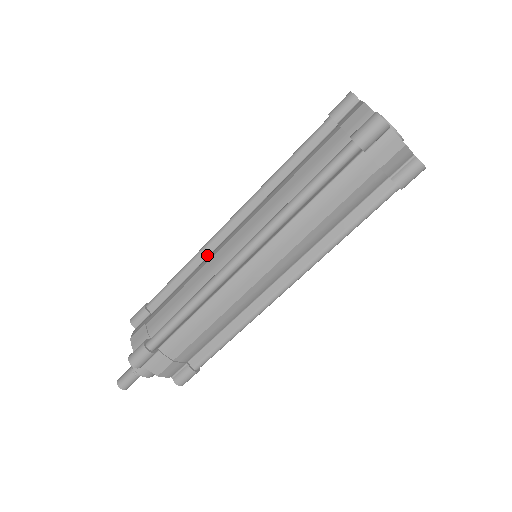
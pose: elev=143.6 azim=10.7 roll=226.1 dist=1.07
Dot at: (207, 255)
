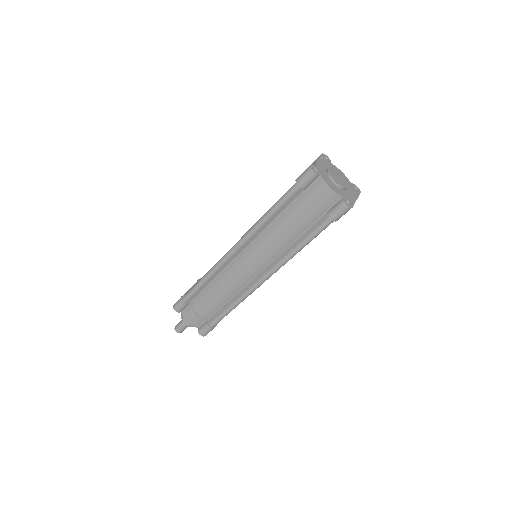
Dot at: occluded
